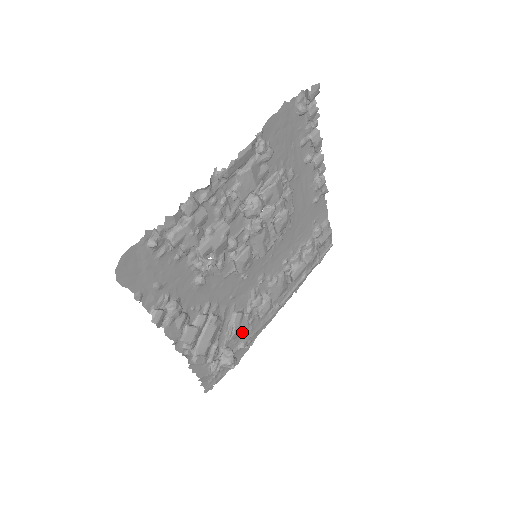
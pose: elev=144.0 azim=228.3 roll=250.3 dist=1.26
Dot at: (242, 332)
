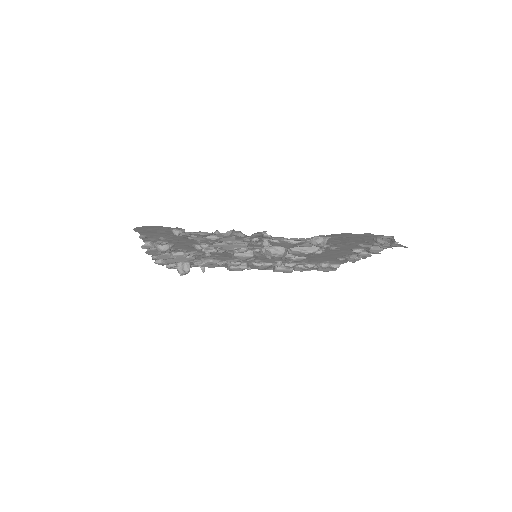
Dot at: occluded
